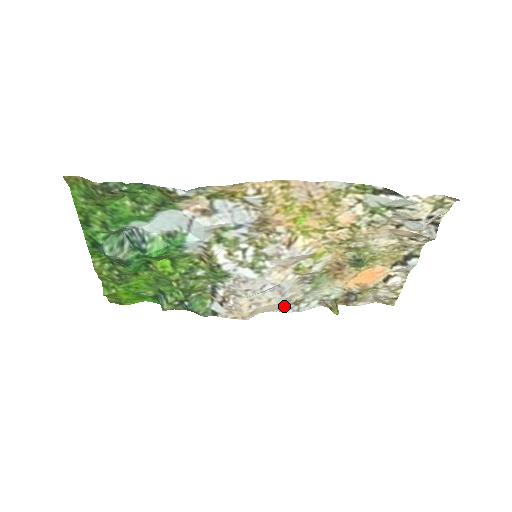
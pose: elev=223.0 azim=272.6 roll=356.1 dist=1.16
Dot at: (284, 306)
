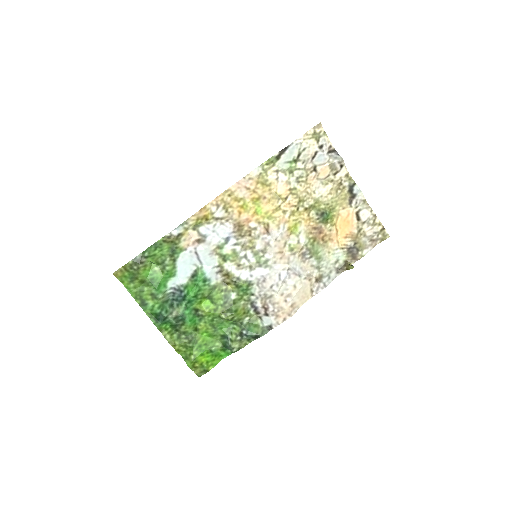
Dot at: (312, 289)
